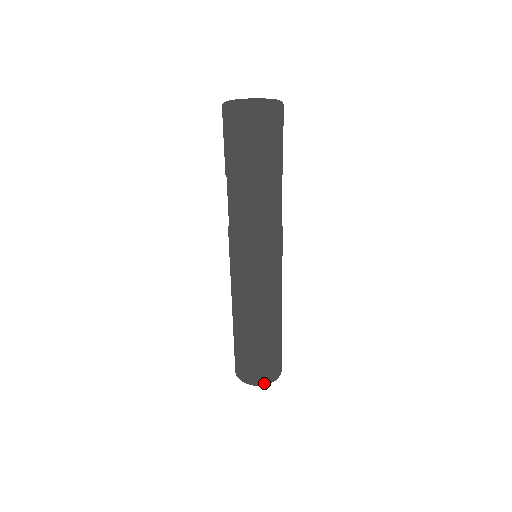
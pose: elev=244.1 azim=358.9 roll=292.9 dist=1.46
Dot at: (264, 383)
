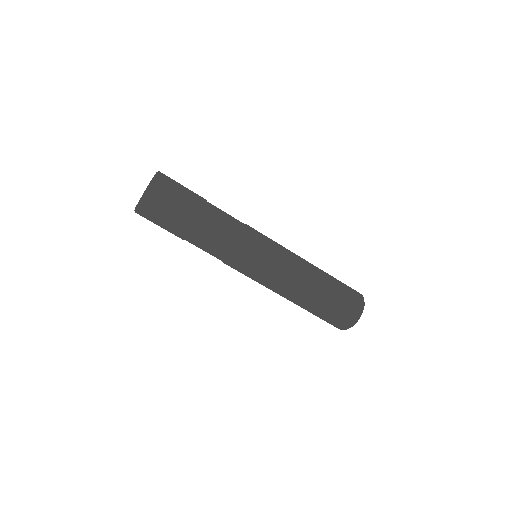
Dot at: (350, 325)
